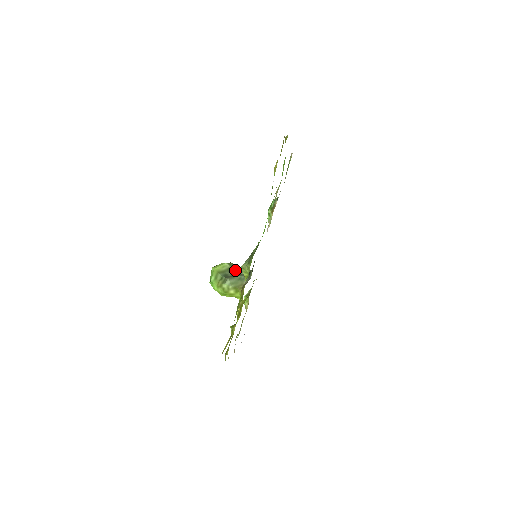
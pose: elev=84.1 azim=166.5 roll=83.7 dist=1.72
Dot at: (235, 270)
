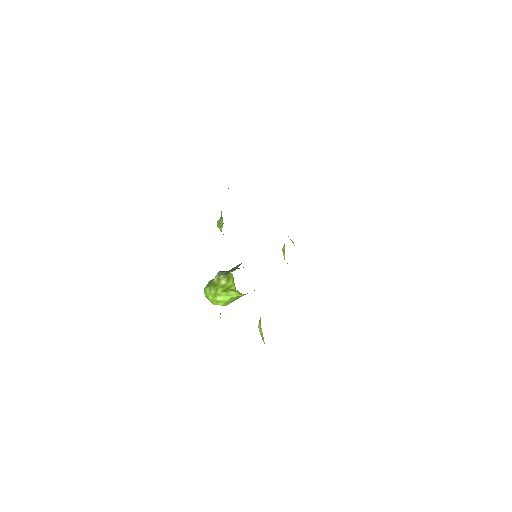
Dot at: occluded
